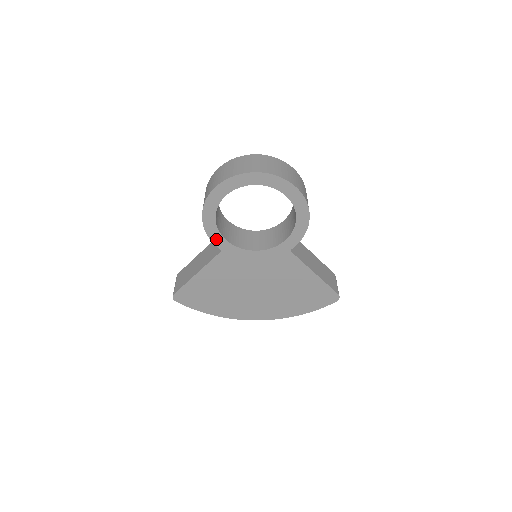
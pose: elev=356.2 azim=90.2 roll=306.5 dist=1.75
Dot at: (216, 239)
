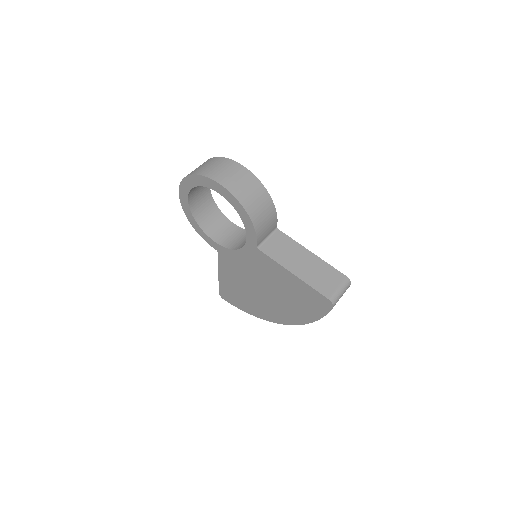
Dot at: (208, 240)
